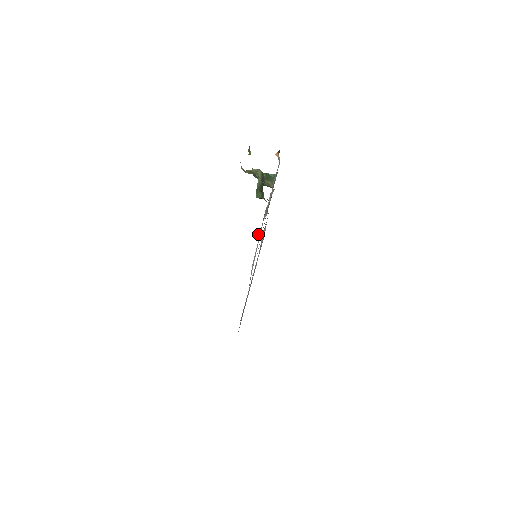
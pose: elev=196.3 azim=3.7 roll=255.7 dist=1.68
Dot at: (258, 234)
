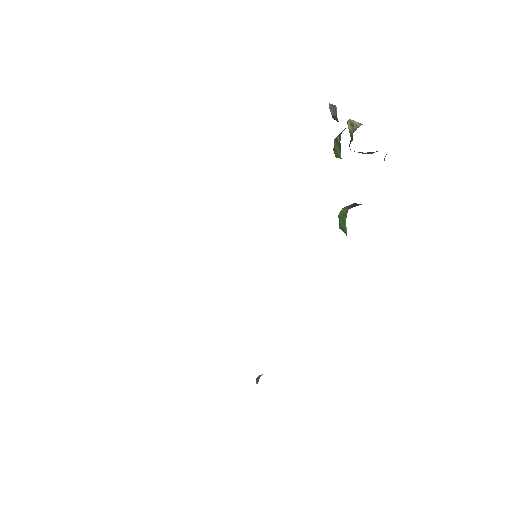
Dot at: (262, 374)
